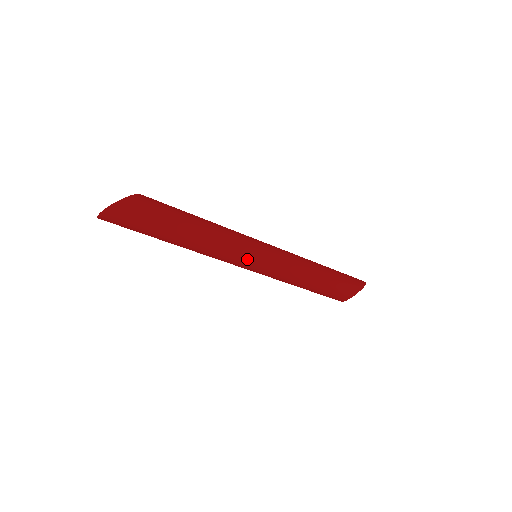
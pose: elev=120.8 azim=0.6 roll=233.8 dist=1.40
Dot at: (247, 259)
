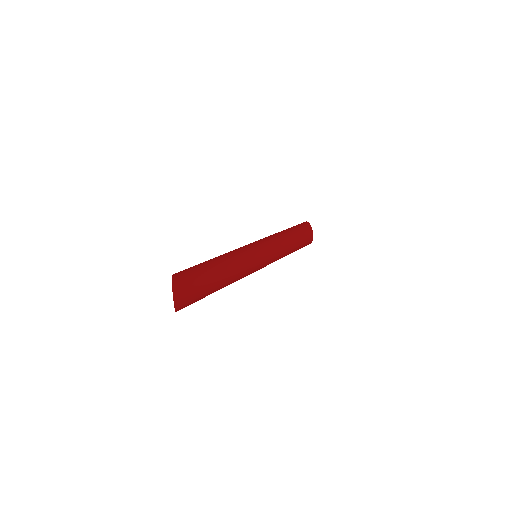
Dot at: (258, 254)
